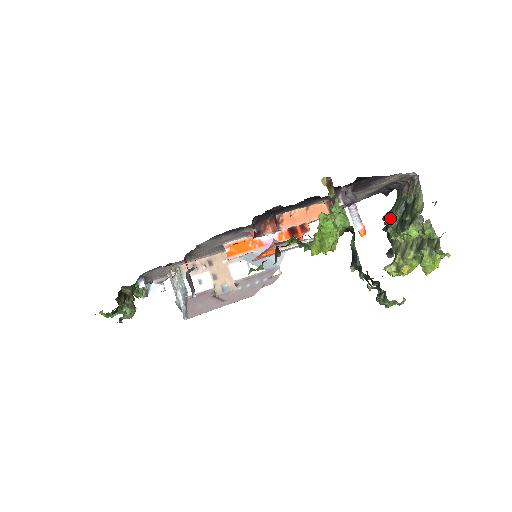
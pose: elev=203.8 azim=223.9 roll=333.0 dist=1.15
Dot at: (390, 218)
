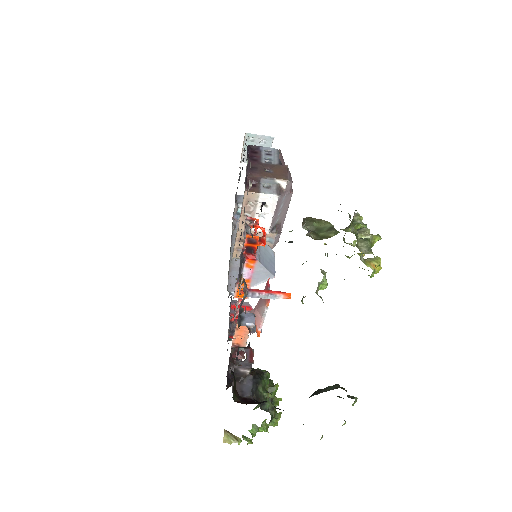
Dot at: occluded
